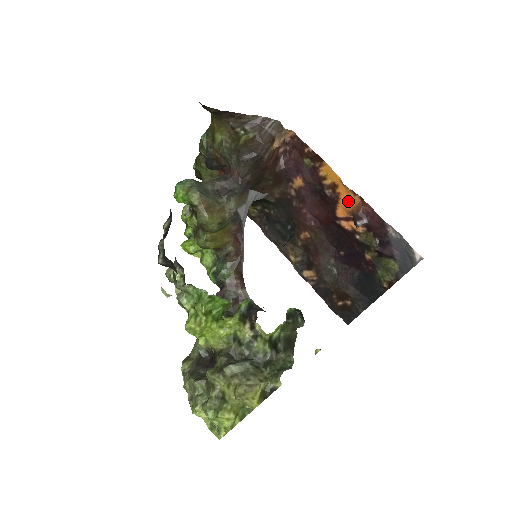
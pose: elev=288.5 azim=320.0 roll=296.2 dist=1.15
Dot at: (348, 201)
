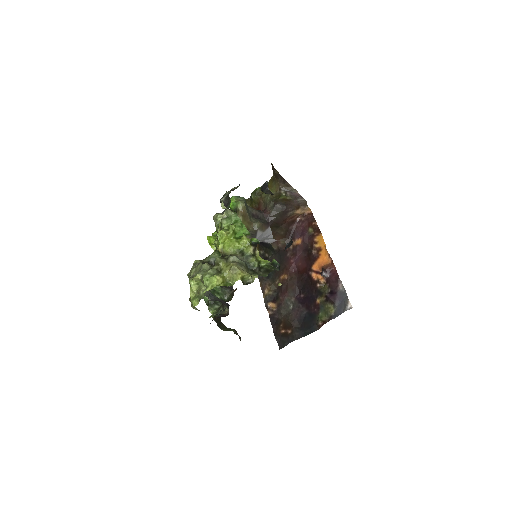
Dot at: (323, 260)
